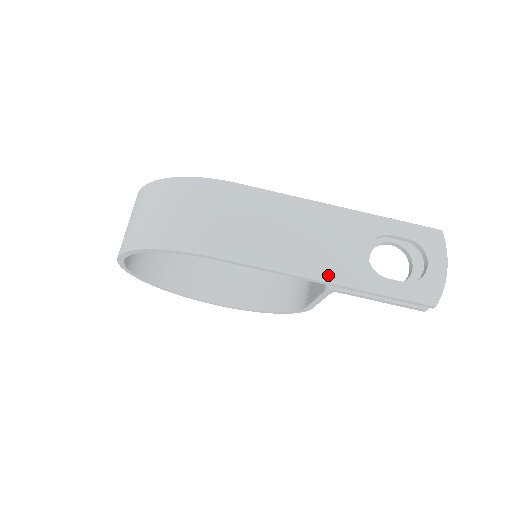
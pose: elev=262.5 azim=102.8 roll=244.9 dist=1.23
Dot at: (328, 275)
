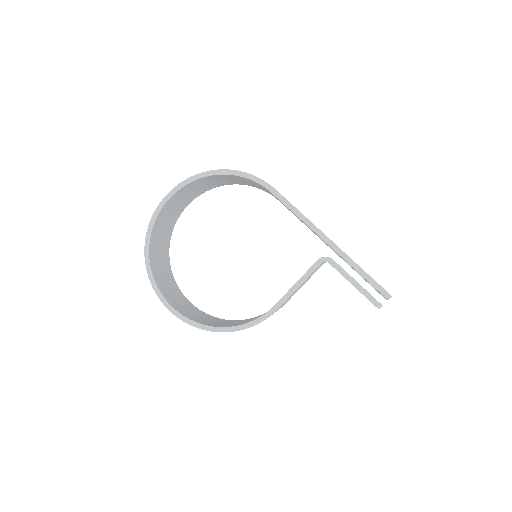
Dot at: (331, 240)
